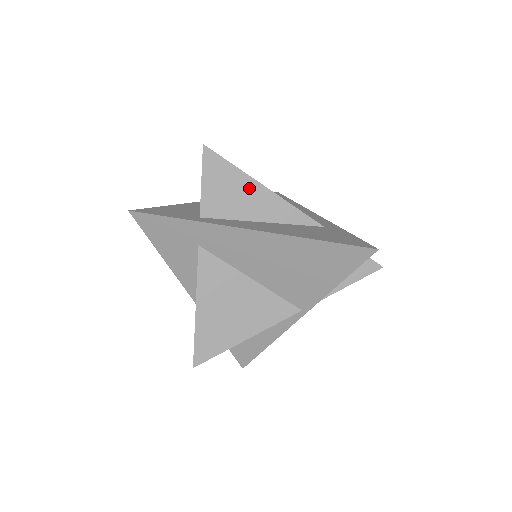
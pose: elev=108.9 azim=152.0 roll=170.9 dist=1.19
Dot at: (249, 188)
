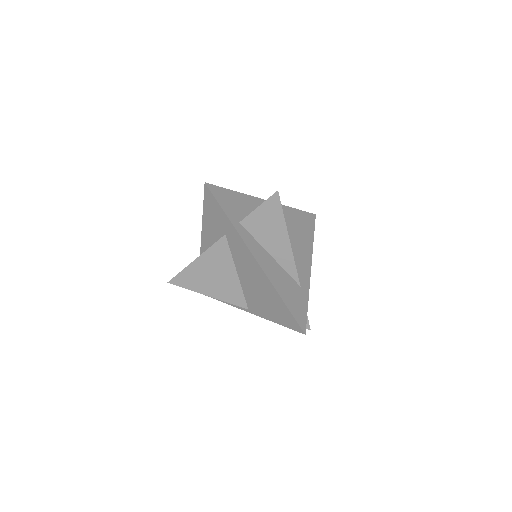
Dot at: (280, 233)
